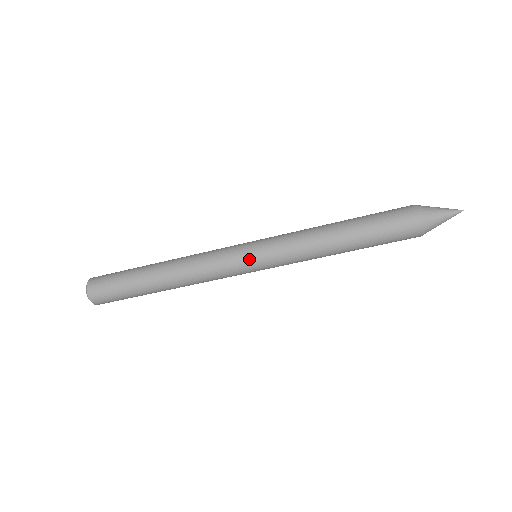
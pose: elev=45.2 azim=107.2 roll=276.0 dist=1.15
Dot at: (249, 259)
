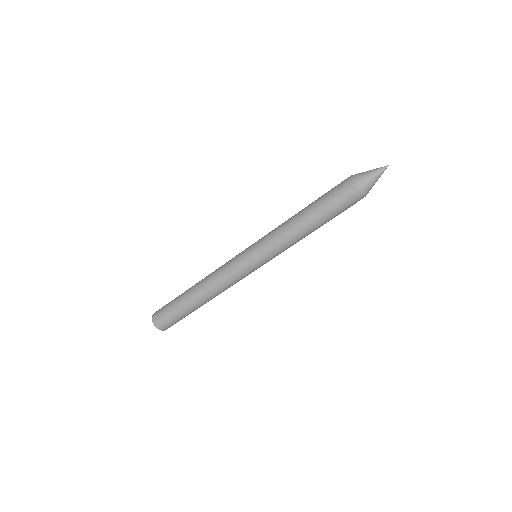
Dot at: (248, 257)
